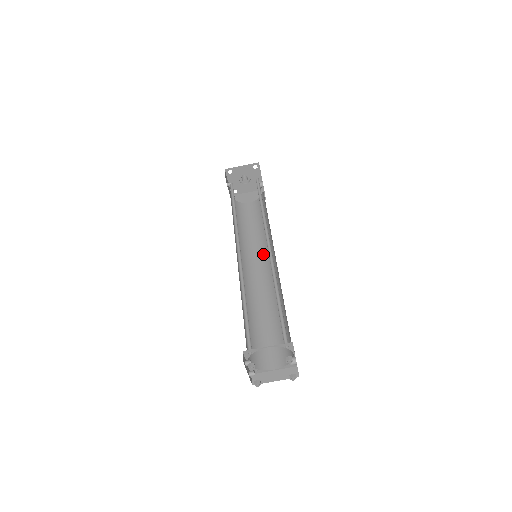
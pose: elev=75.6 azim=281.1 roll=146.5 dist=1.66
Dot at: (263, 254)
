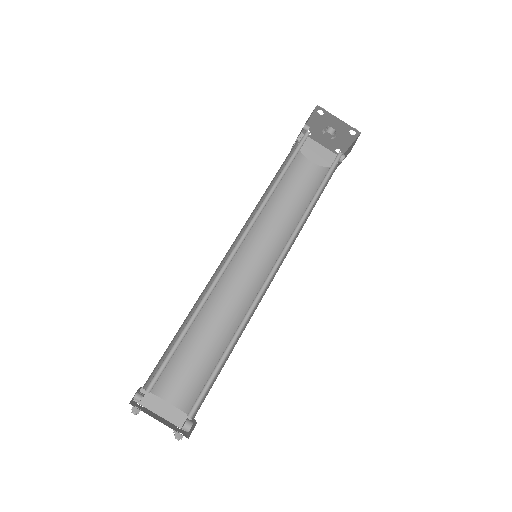
Dot at: (269, 249)
